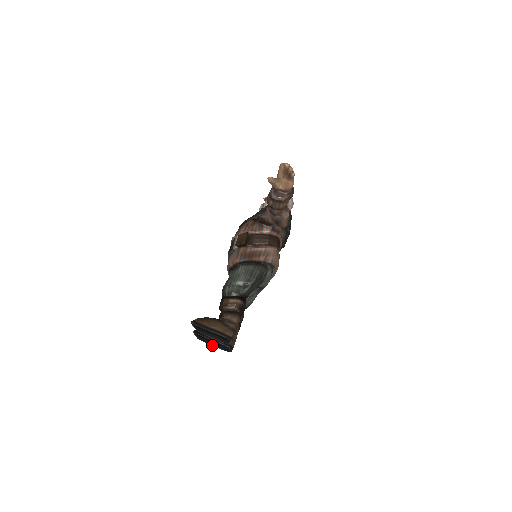
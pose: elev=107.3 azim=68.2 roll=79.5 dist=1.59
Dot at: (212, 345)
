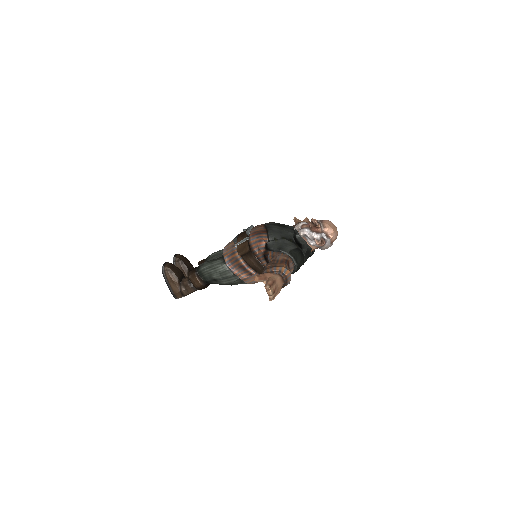
Dot at: occluded
